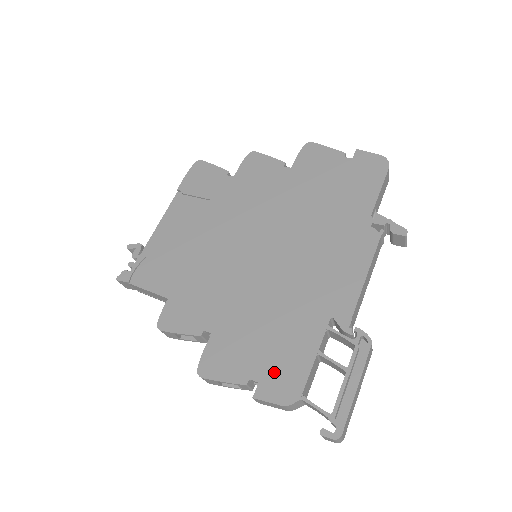
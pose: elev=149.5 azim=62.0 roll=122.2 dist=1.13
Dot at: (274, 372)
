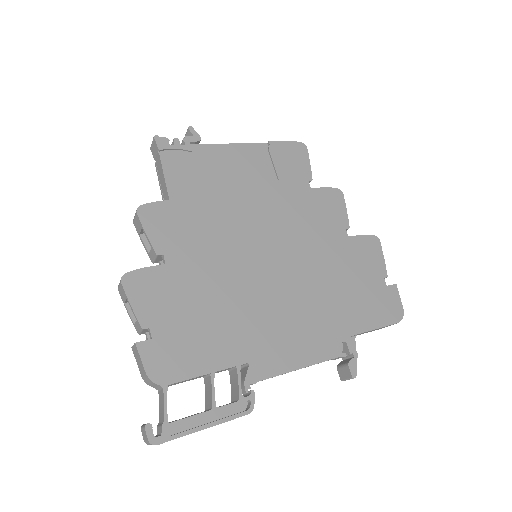
Dot at: (170, 346)
